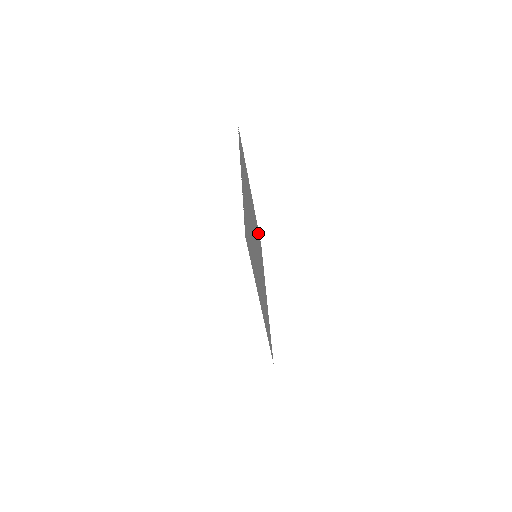
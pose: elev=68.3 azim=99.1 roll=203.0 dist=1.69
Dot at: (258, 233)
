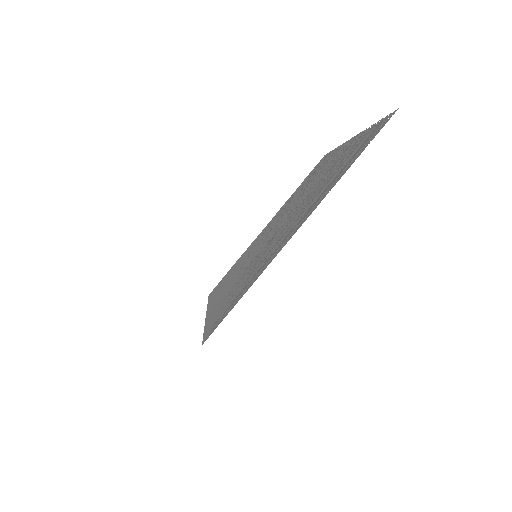
Dot at: (325, 159)
